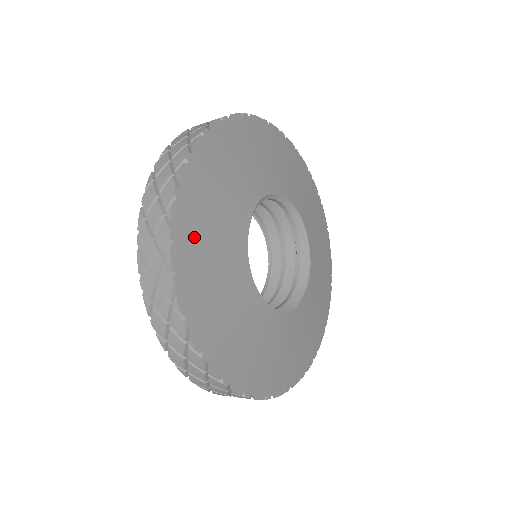
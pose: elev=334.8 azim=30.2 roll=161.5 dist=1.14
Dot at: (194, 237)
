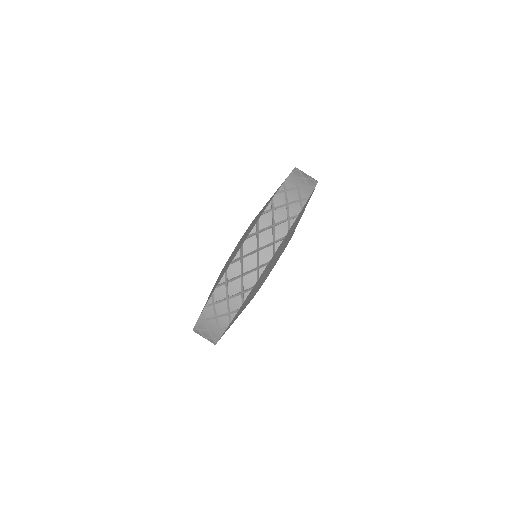
Dot at: occluded
